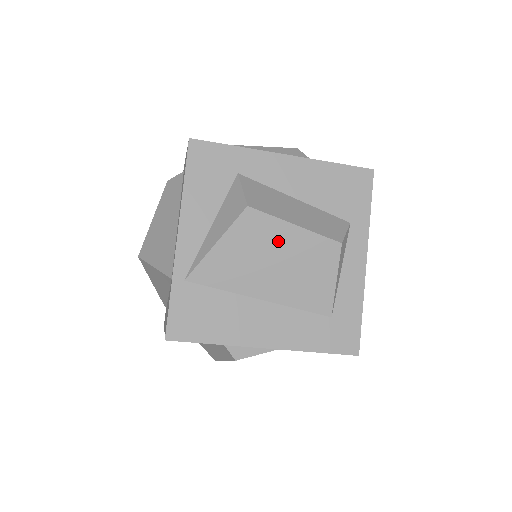
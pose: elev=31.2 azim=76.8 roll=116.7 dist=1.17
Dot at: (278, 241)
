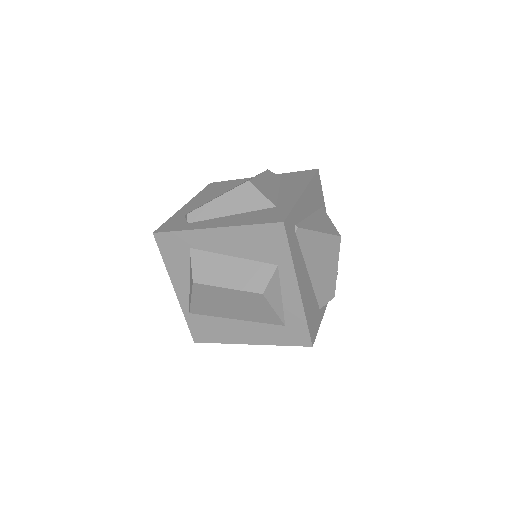
Dot at: (223, 296)
